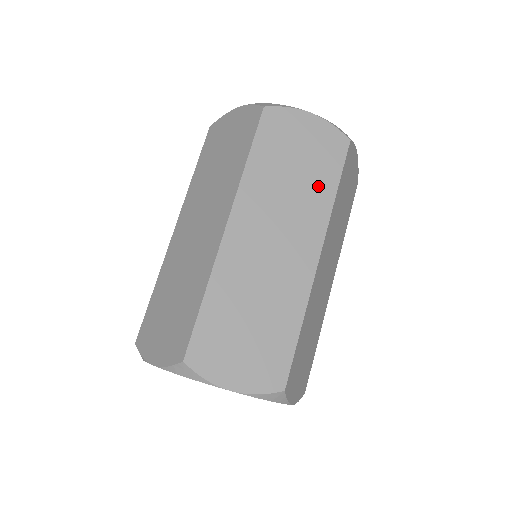
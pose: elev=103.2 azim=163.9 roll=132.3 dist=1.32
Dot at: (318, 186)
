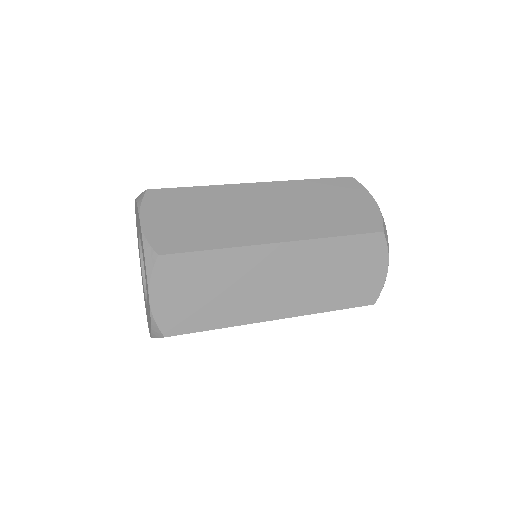
Dot at: occluded
